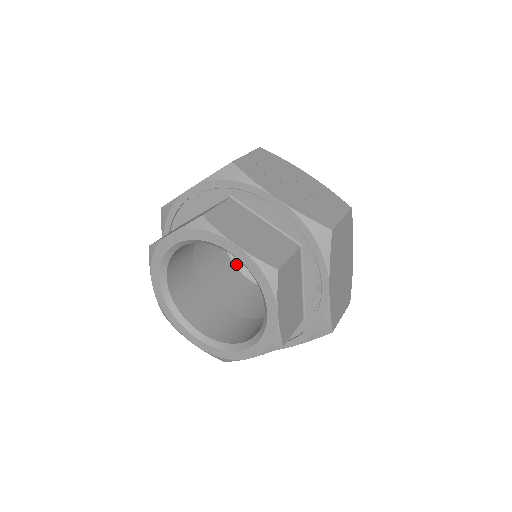
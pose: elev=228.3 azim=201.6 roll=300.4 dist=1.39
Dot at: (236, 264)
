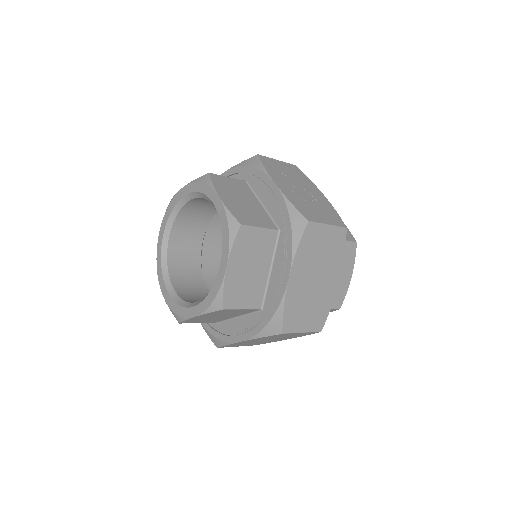
Dot at: occluded
